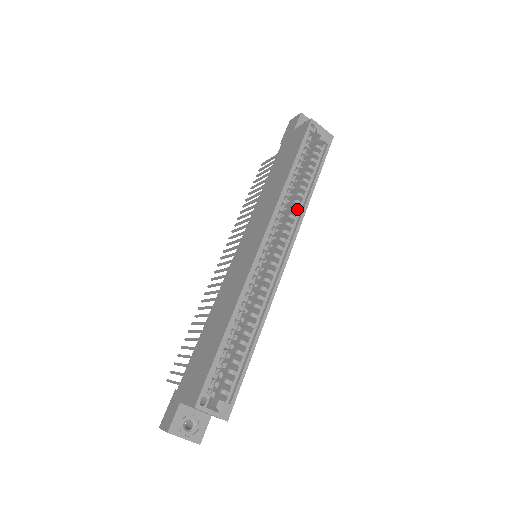
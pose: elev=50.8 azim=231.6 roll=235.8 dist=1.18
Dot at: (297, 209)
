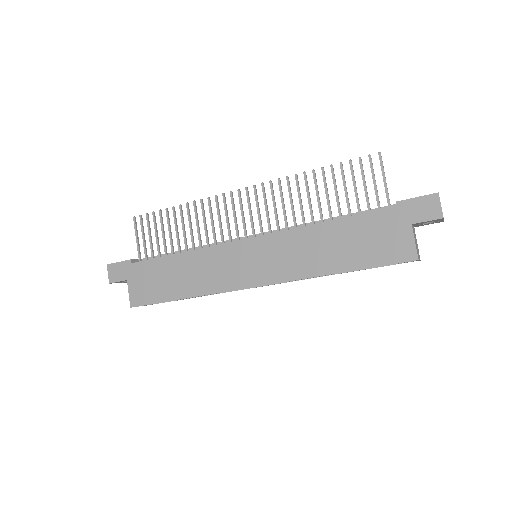
Dot at: occluded
